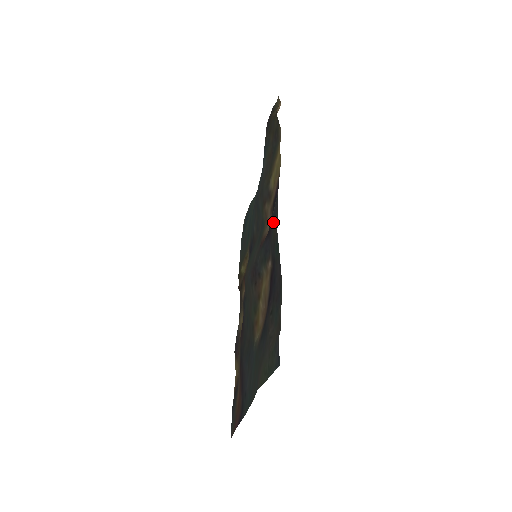
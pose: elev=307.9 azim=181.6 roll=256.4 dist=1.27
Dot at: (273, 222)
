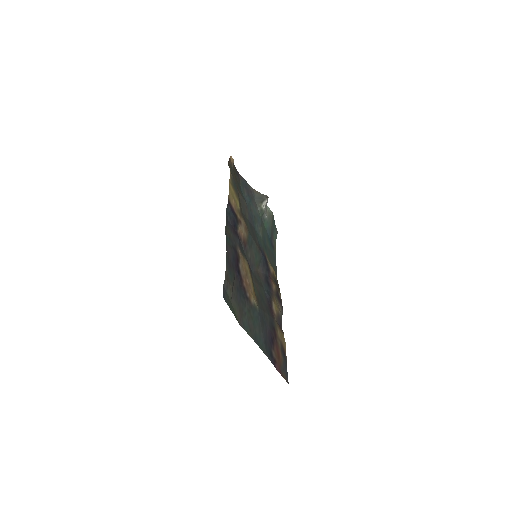
Dot at: (229, 226)
